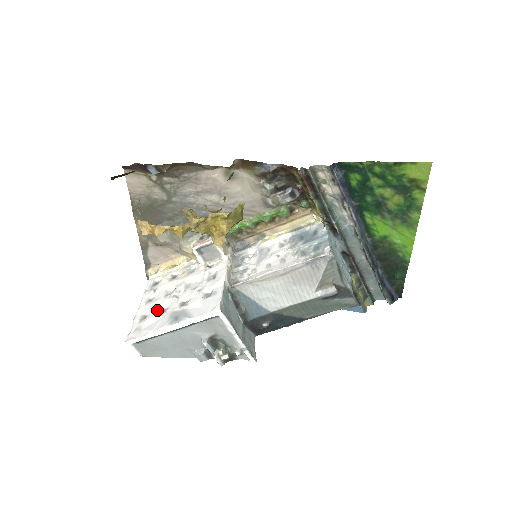
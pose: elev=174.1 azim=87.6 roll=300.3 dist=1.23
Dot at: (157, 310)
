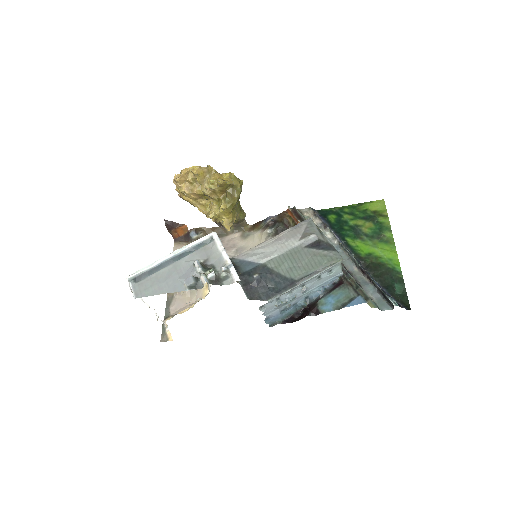
Dot at: occluded
